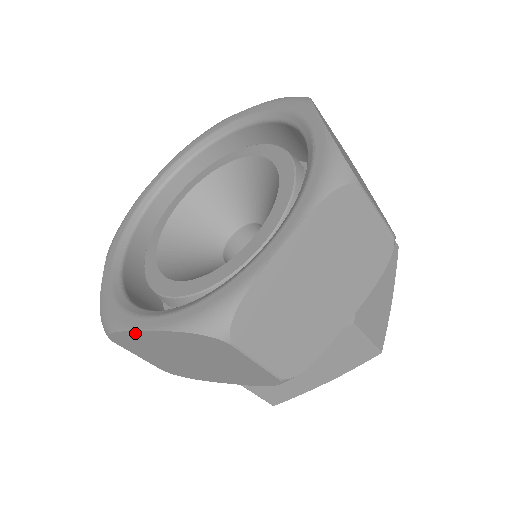
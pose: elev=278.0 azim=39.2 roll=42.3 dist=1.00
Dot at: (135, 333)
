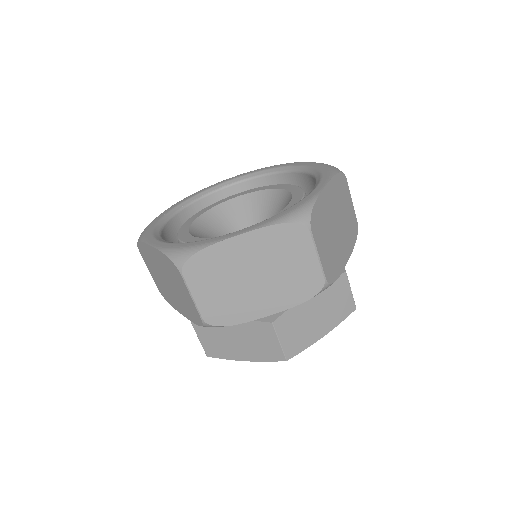
Dot at: (147, 246)
